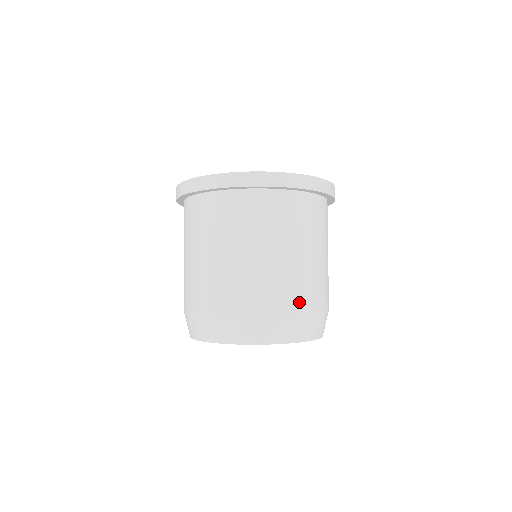
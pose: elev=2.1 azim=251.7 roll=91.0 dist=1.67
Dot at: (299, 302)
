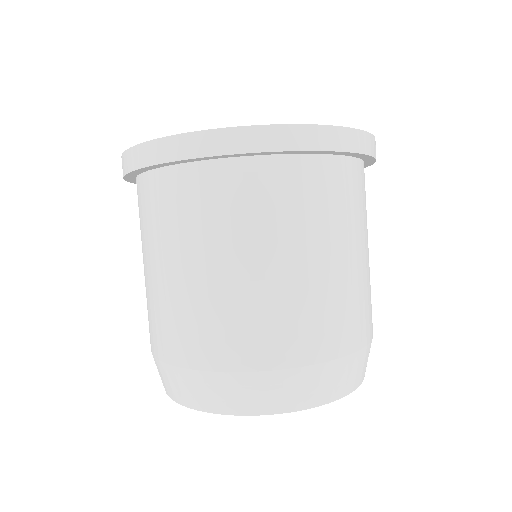
Dot at: (301, 347)
